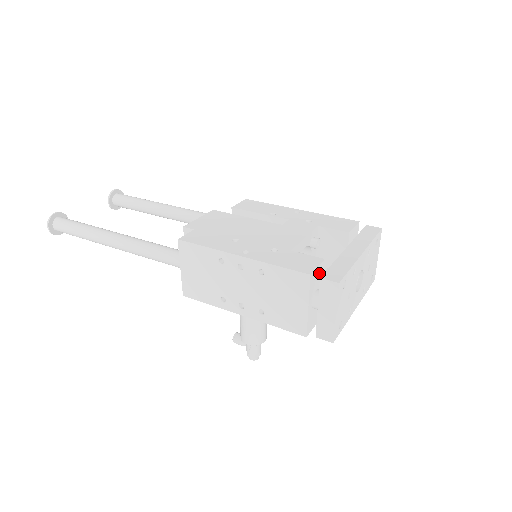
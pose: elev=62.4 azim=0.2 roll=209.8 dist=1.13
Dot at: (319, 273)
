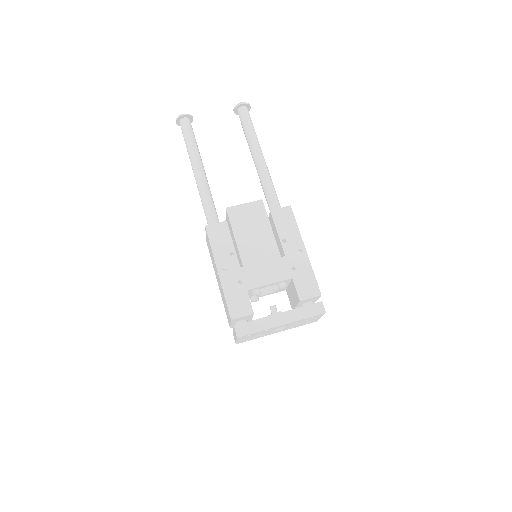
Dot at: (246, 317)
